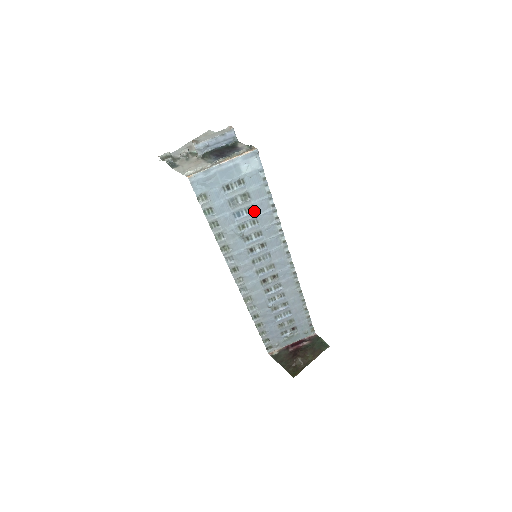
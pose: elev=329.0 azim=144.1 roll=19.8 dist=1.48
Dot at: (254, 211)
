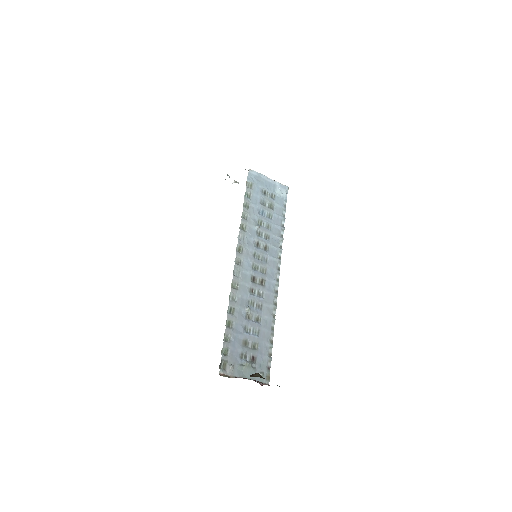
Dot at: (272, 219)
